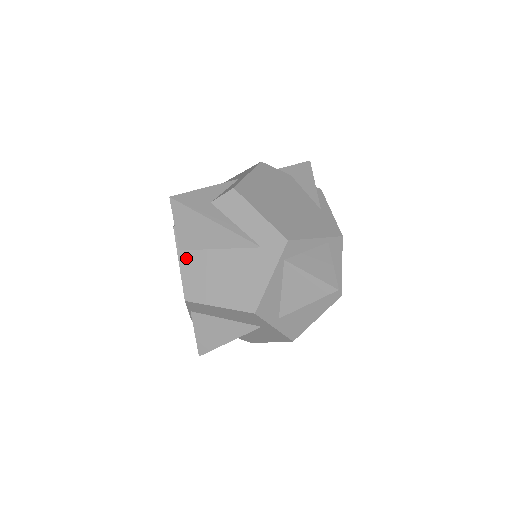
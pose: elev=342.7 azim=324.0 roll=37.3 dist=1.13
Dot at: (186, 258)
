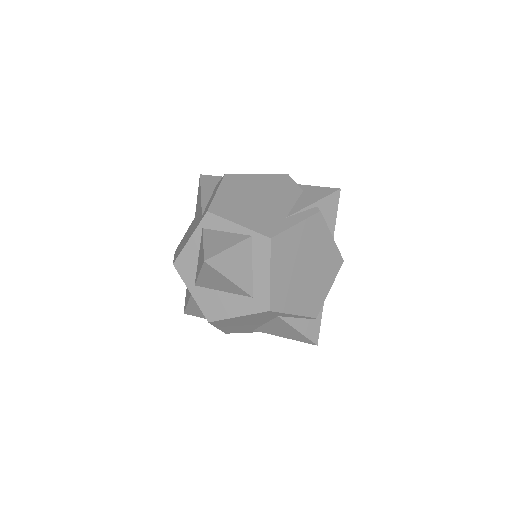
Dot at: occluded
